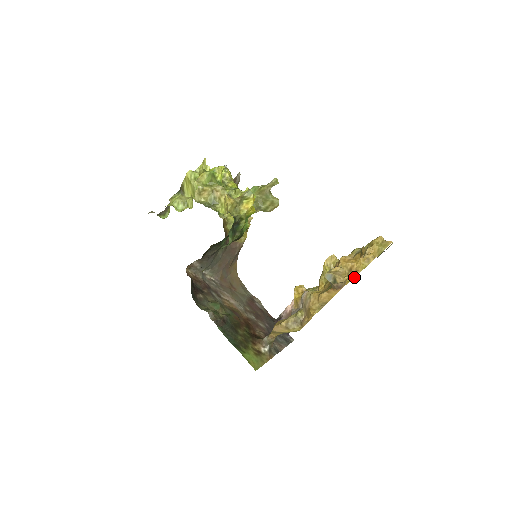
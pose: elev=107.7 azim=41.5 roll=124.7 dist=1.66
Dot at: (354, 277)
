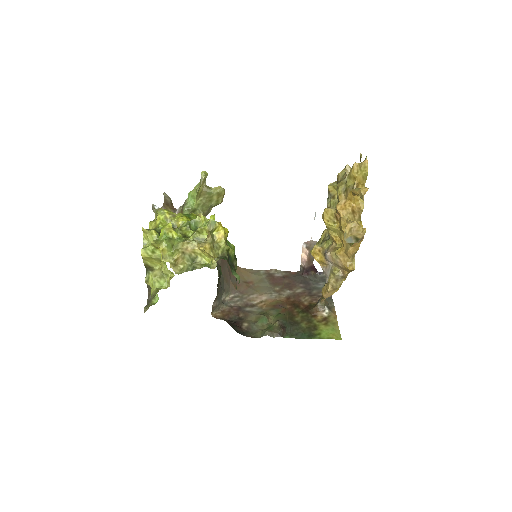
Dot at: (360, 214)
